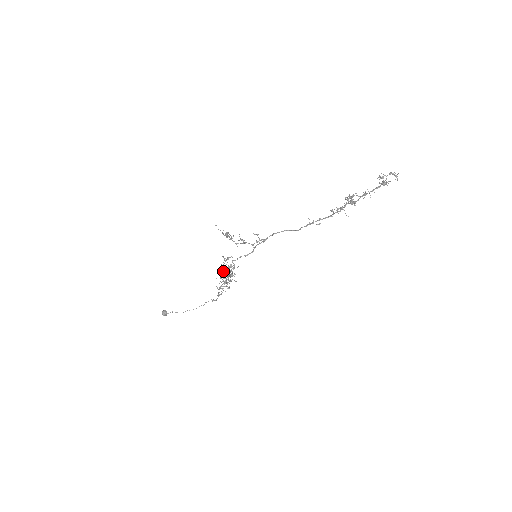
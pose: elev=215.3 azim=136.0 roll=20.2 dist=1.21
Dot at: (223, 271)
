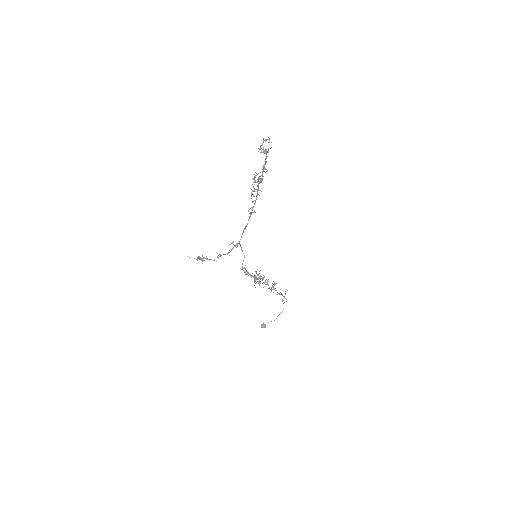
Dot at: (254, 278)
